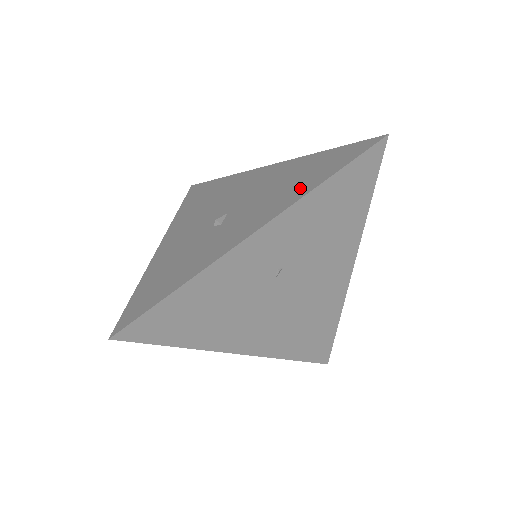
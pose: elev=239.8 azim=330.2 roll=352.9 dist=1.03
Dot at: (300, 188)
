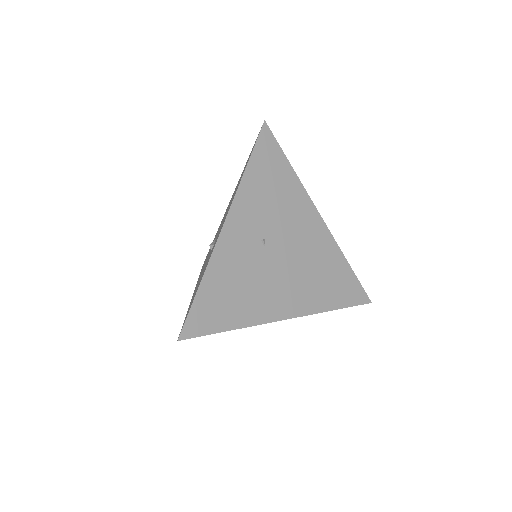
Dot at: occluded
